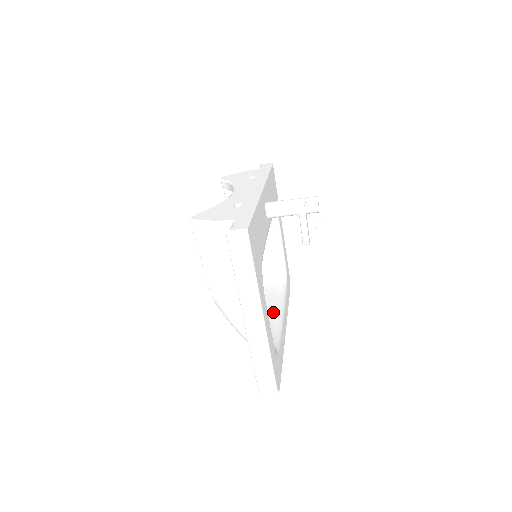
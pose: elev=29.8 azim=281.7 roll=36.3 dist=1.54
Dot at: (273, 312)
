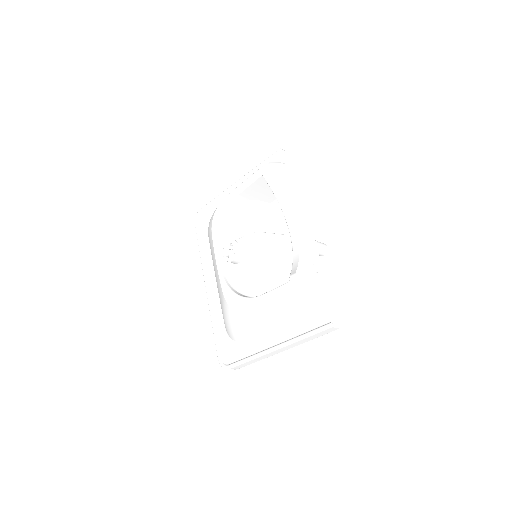
Dot at: occluded
